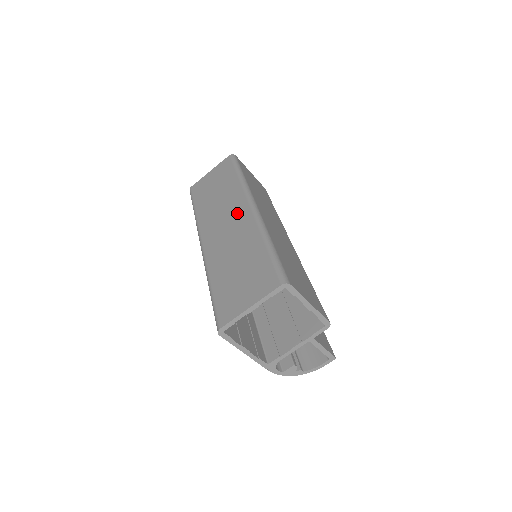
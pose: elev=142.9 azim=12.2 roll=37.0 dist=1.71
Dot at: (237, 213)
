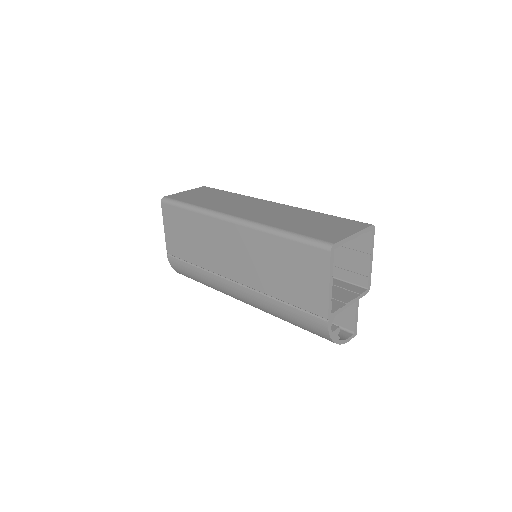
Dot at: (263, 204)
